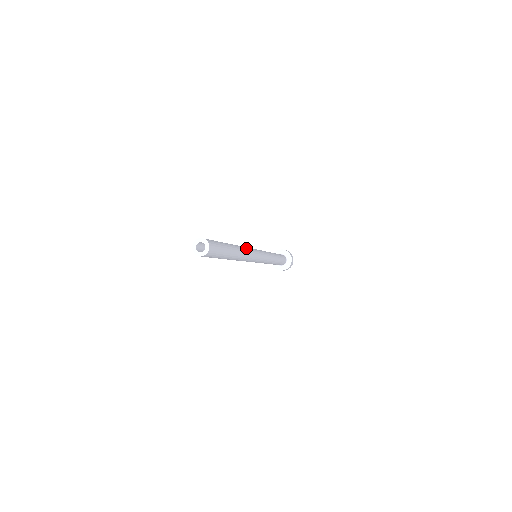
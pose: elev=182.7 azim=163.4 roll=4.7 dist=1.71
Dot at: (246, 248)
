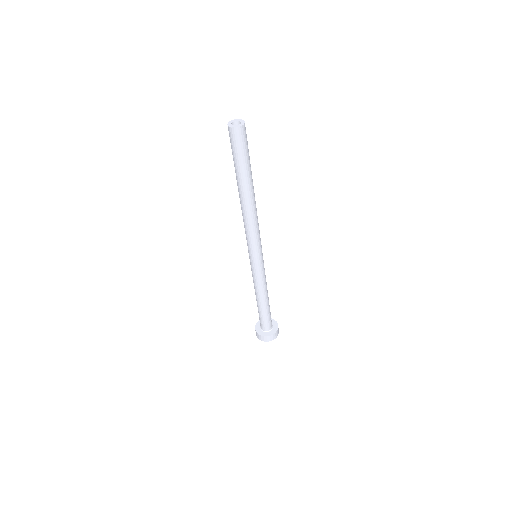
Dot at: occluded
